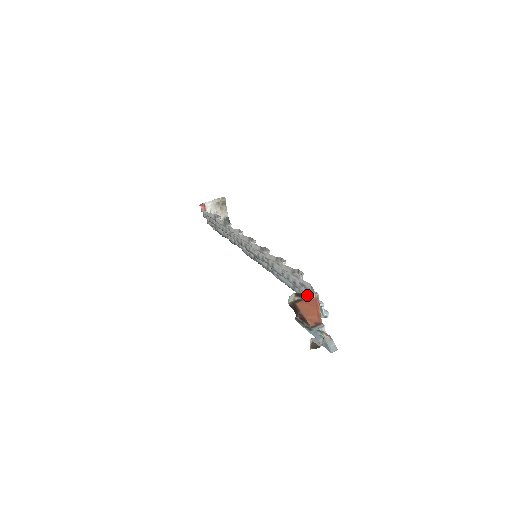
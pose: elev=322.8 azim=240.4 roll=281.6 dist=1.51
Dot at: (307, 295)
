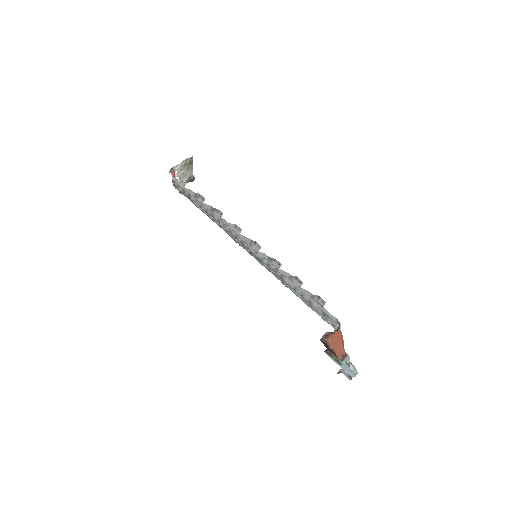
Dot at: (337, 332)
